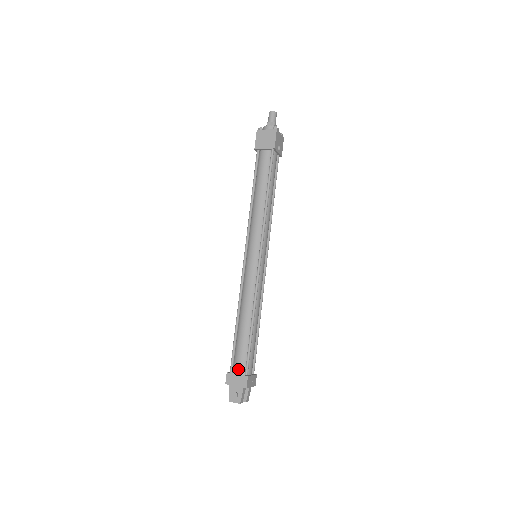
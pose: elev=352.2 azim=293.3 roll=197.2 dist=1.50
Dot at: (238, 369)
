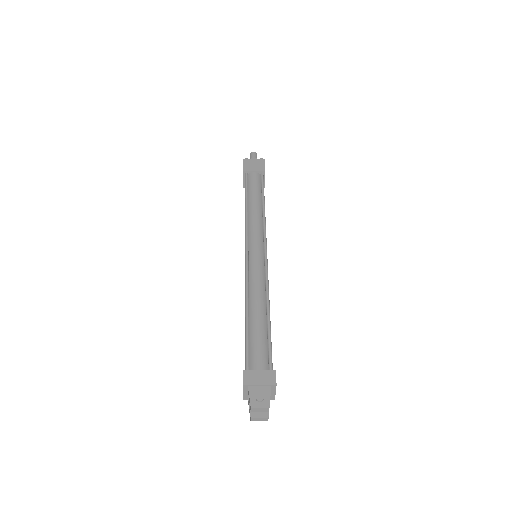
Dot at: (258, 365)
